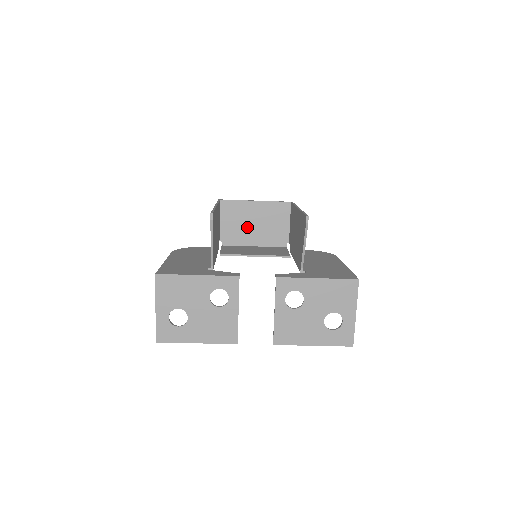
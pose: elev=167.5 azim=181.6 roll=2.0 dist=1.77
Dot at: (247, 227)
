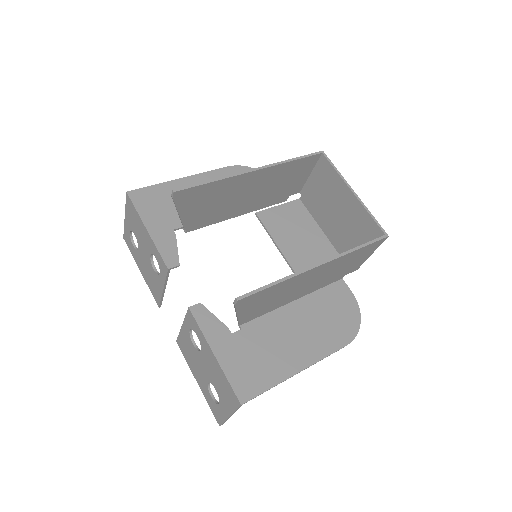
Dot at: (329, 208)
